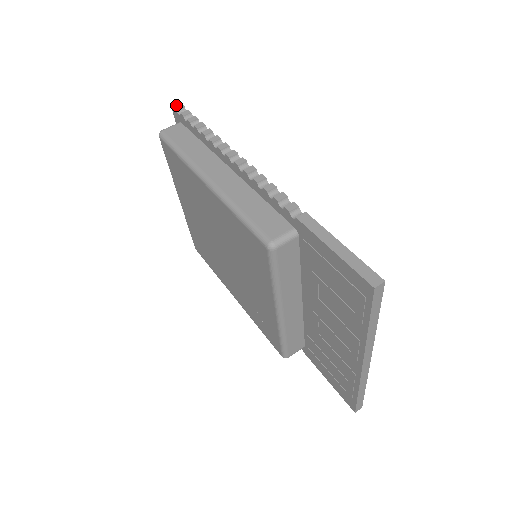
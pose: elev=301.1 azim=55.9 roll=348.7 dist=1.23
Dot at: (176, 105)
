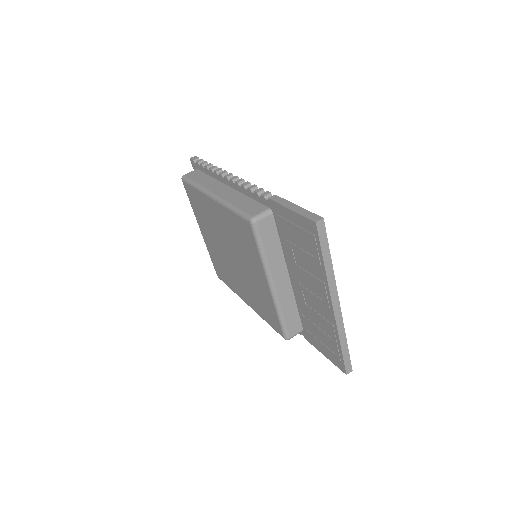
Dot at: (193, 158)
